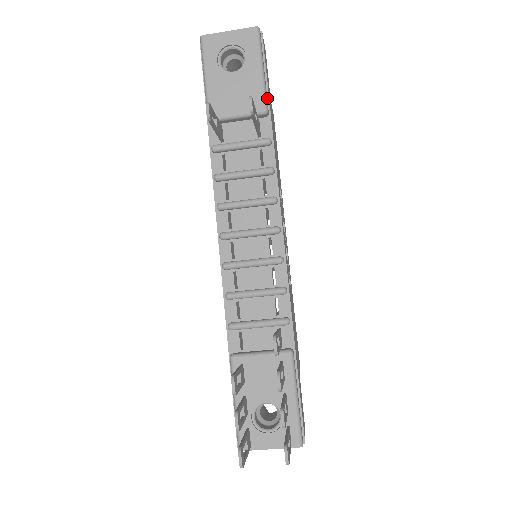
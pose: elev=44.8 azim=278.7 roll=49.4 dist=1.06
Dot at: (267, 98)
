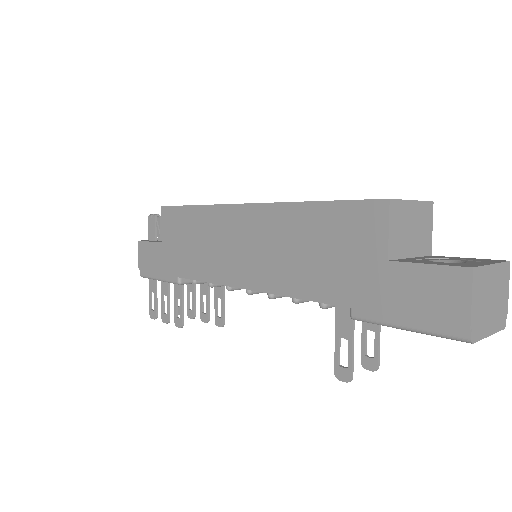
Dot at: occluded
